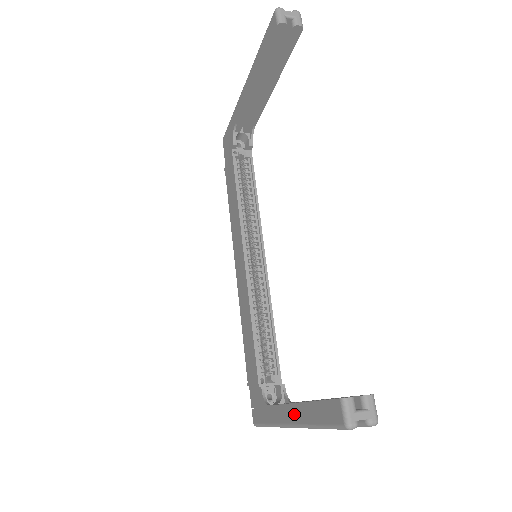
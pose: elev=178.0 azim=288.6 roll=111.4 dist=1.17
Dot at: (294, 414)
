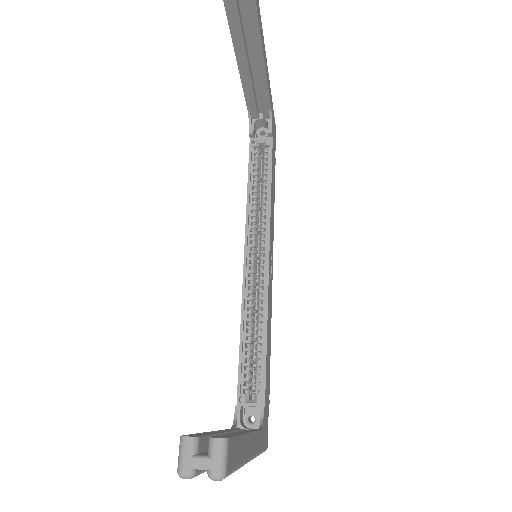
Dot at: occluded
